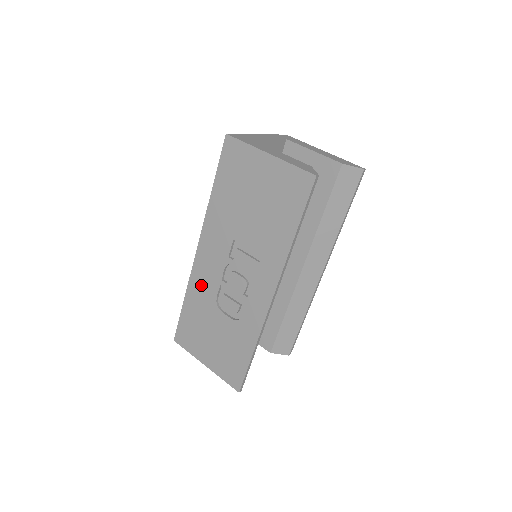
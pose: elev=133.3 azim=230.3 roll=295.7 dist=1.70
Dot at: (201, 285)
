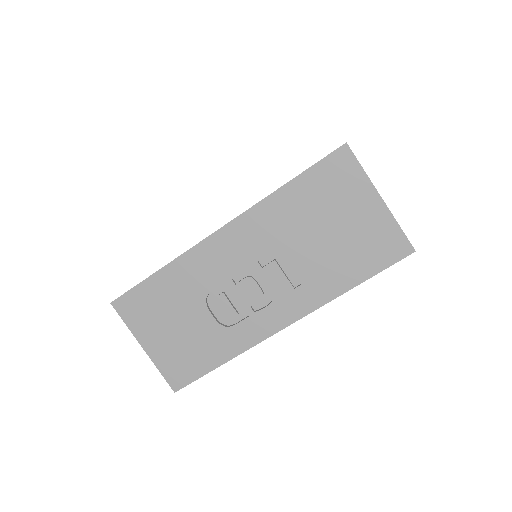
Dot at: (198, 268)
